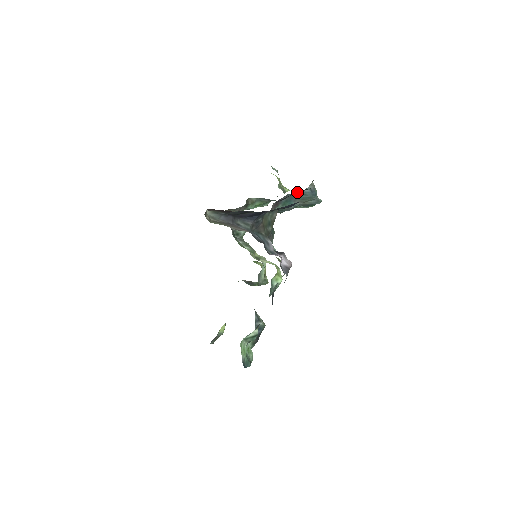
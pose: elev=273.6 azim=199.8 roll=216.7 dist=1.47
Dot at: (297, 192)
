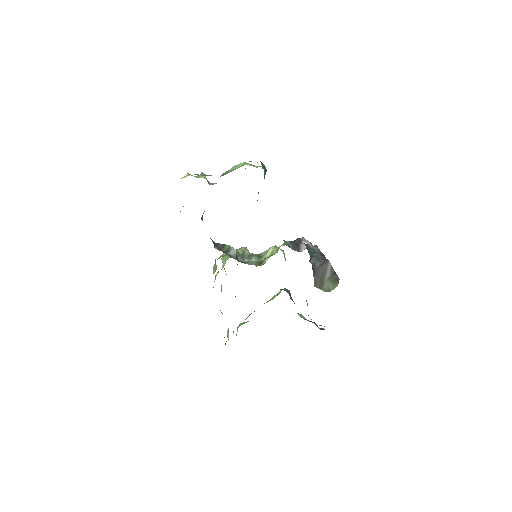
Dot at: occluded
